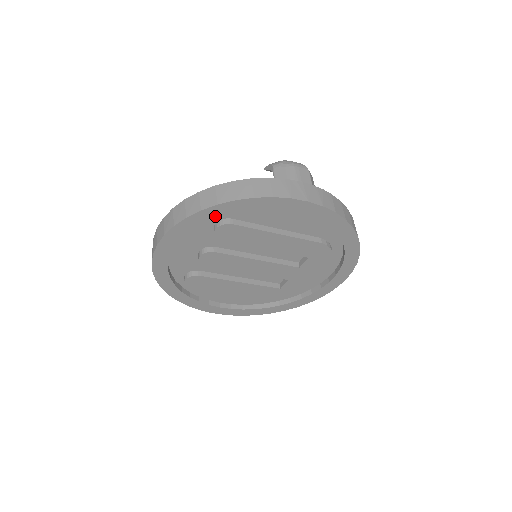
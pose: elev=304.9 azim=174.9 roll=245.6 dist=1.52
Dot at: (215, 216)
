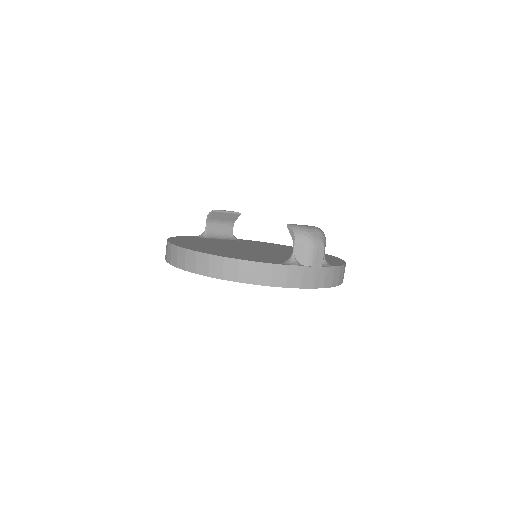
Dot at: occluded
